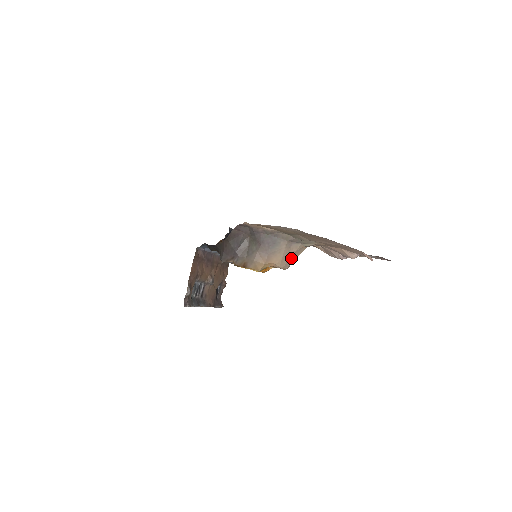
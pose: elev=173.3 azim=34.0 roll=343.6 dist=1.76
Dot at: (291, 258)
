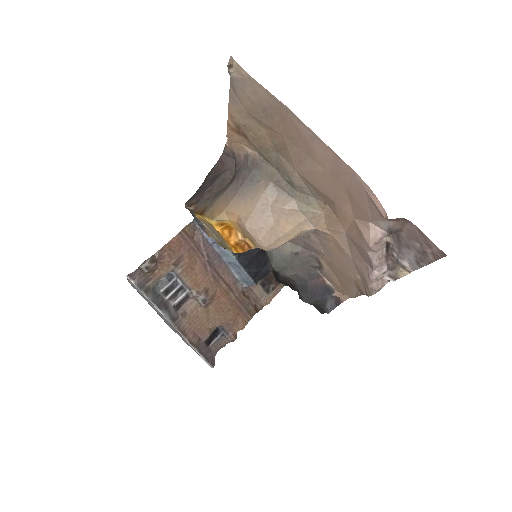
Dot at: (272, 222)
